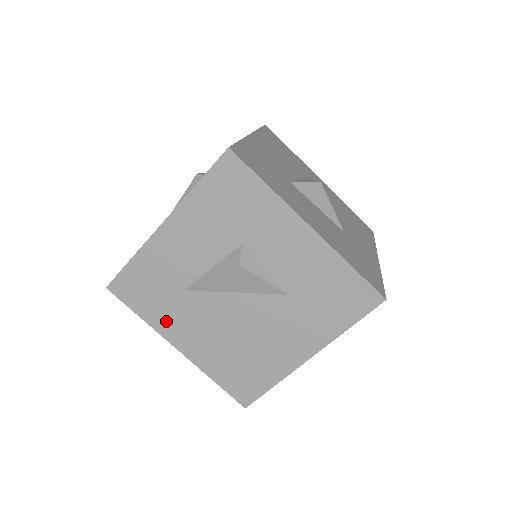
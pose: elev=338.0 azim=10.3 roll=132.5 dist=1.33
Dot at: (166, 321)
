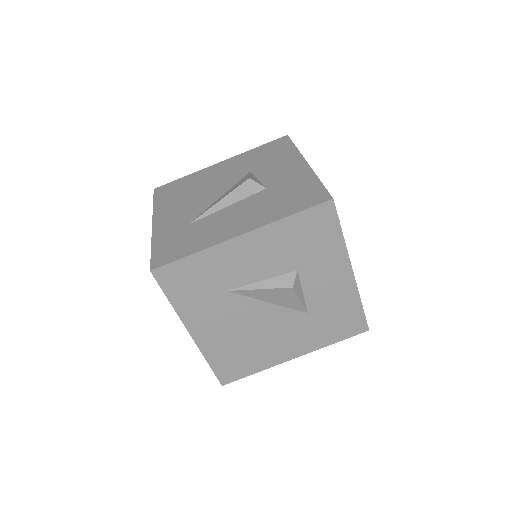
Dot at: (194, 311)
